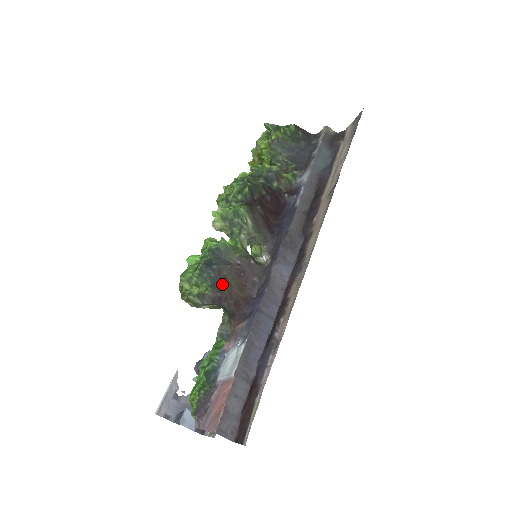
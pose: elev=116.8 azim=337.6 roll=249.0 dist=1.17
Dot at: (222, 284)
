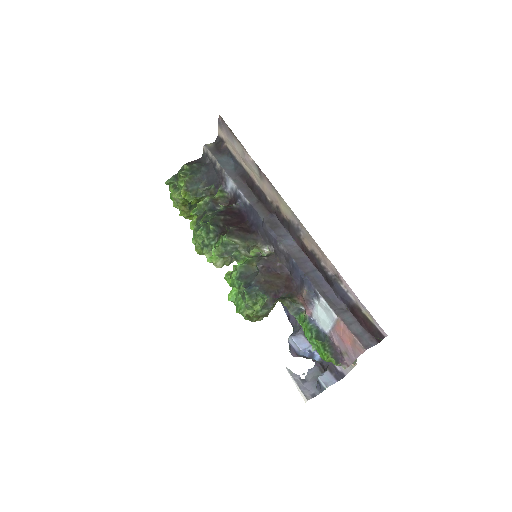
Dot at: (268, 286)
